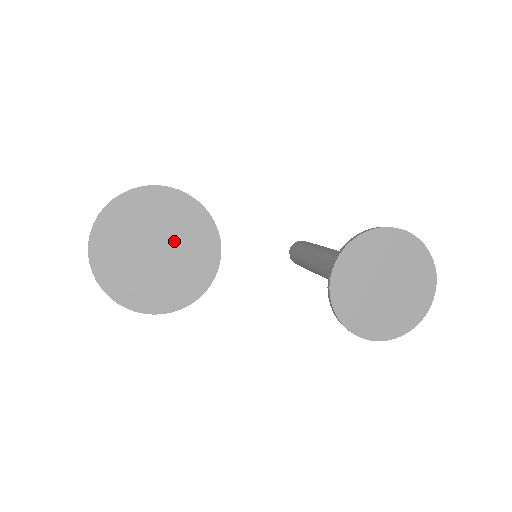
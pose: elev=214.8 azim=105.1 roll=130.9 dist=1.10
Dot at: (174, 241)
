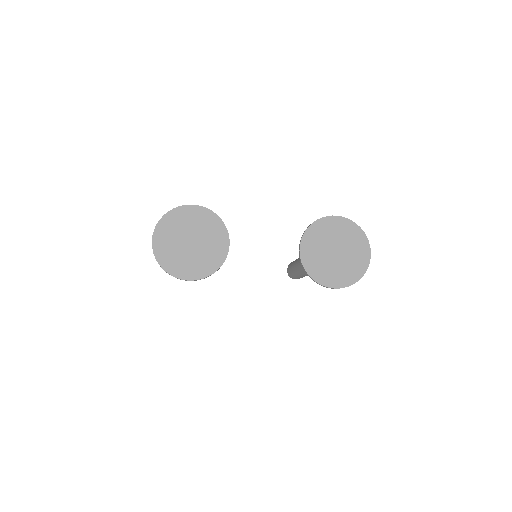
Dot at: (201, 236)
